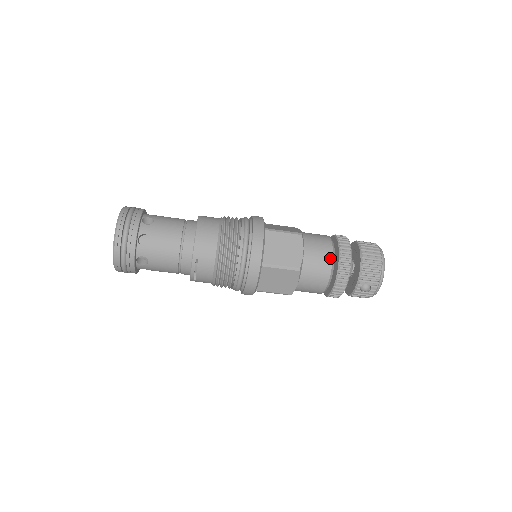
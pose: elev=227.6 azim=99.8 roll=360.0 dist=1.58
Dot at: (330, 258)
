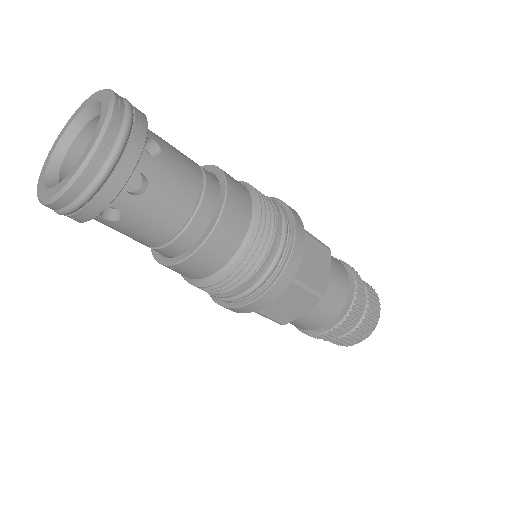
Dot at: (323, 325)
